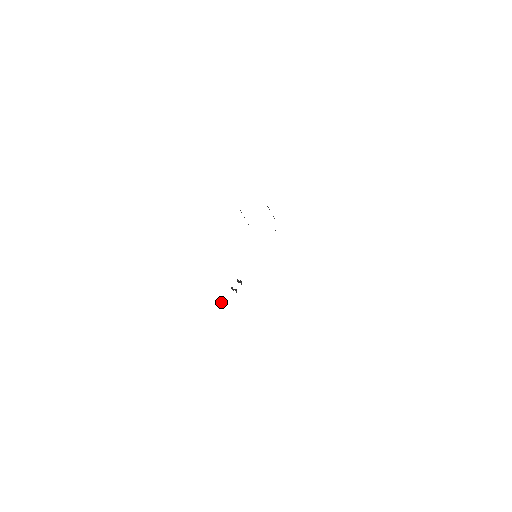
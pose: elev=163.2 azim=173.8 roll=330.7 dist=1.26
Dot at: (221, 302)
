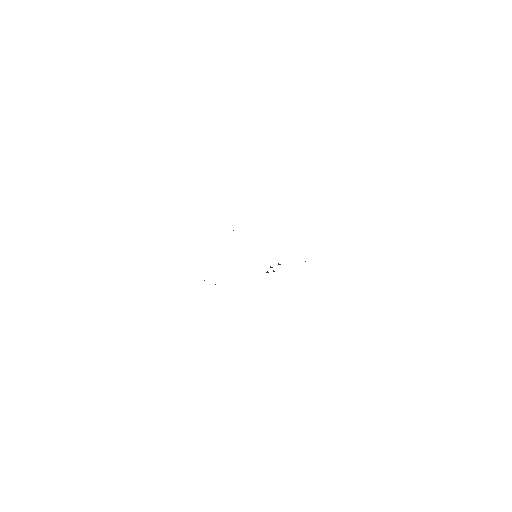
Dot at: occluded
